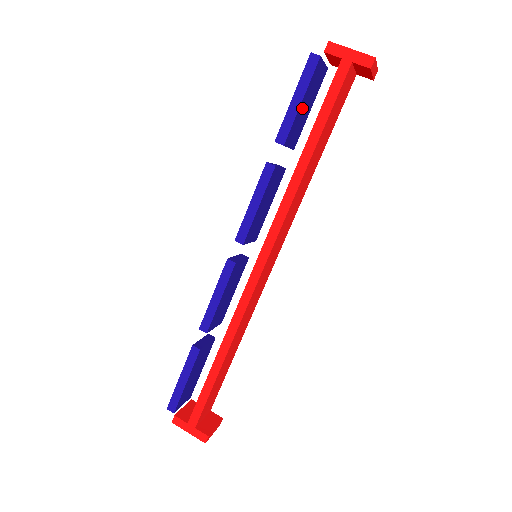
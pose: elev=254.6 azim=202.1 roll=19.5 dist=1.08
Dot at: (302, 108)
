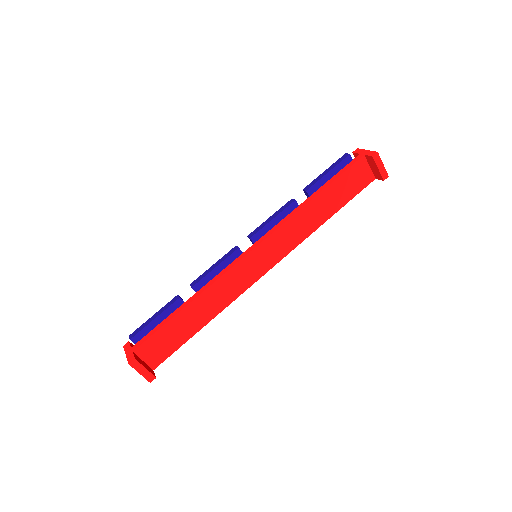
Dot at: occluded
